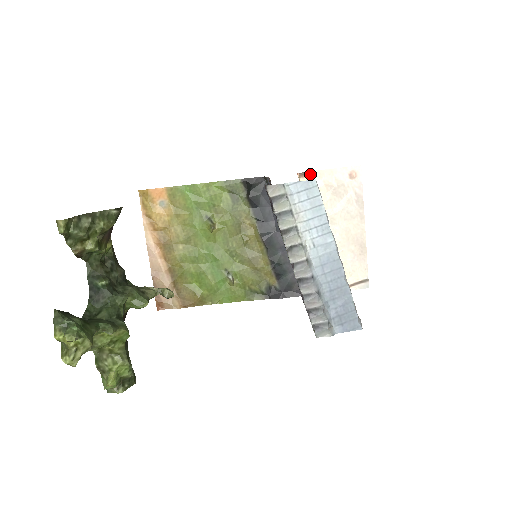
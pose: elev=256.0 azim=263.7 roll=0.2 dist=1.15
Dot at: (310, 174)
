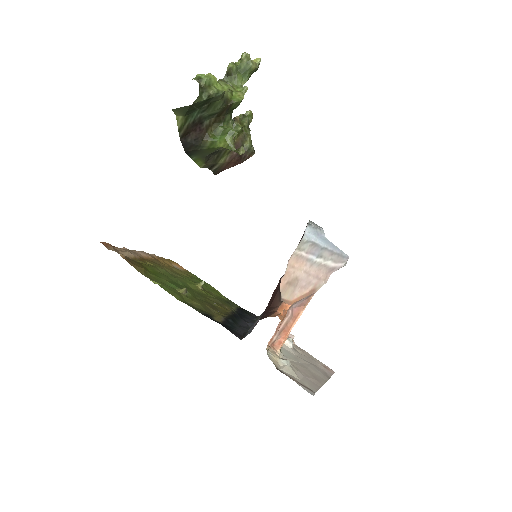
Dot at: (293, 342)
